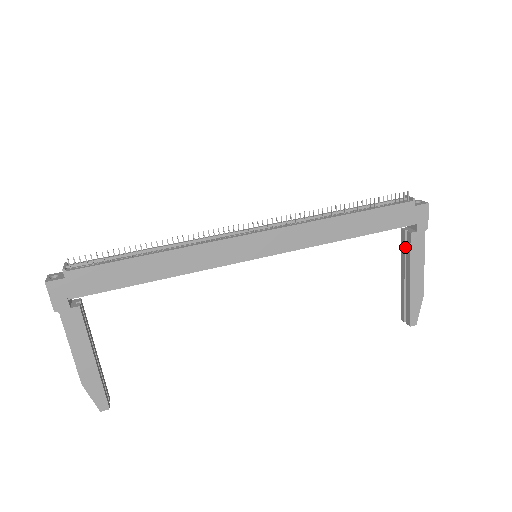
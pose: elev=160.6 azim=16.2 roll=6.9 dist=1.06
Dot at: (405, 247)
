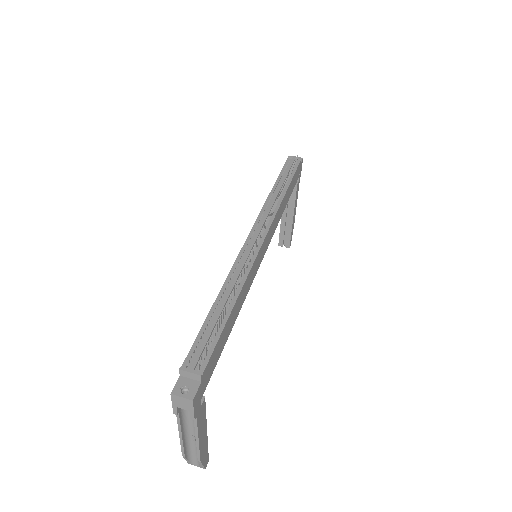
Dot at: occluded
